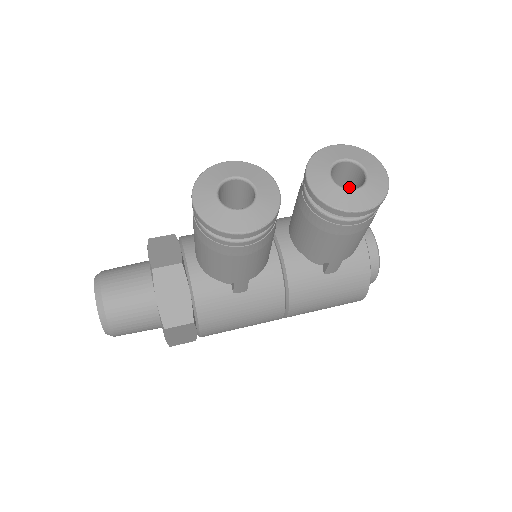
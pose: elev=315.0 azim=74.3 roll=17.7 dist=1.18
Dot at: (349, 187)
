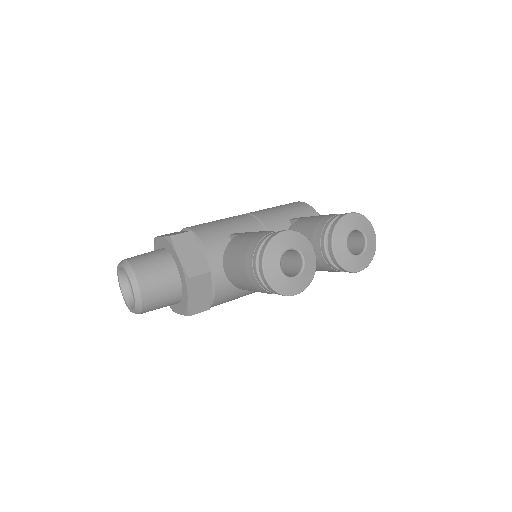
Dot at: occluded
